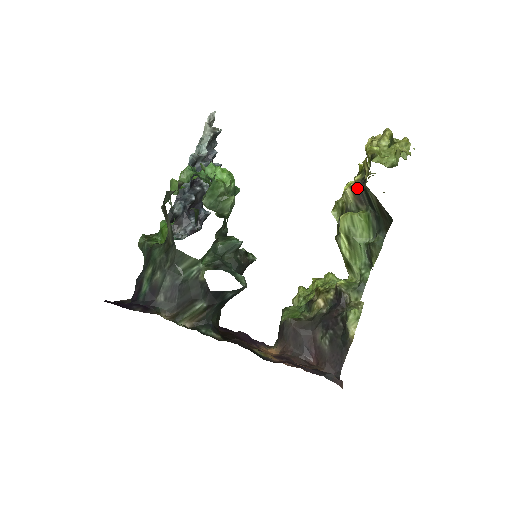
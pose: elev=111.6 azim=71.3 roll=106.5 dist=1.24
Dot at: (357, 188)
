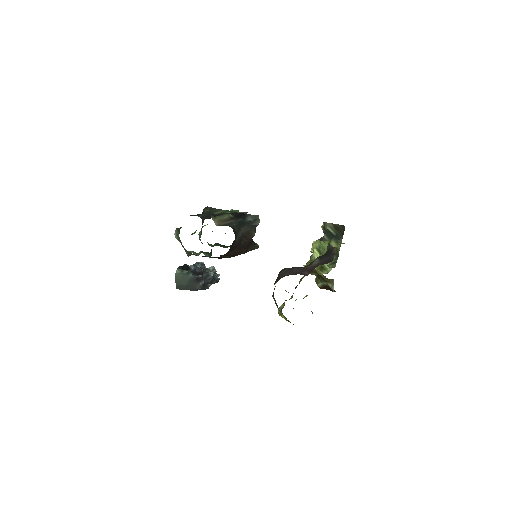
Dot at: (320, 239)
